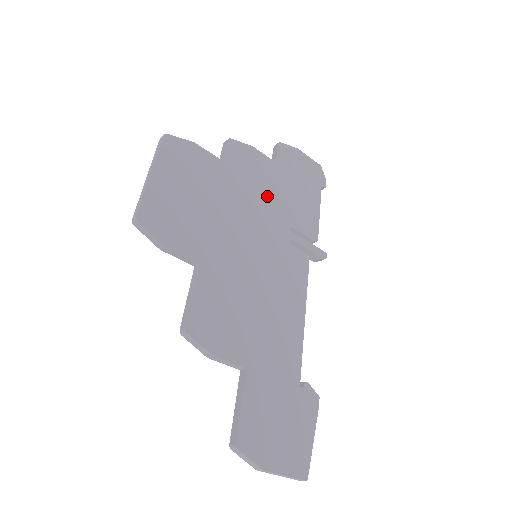
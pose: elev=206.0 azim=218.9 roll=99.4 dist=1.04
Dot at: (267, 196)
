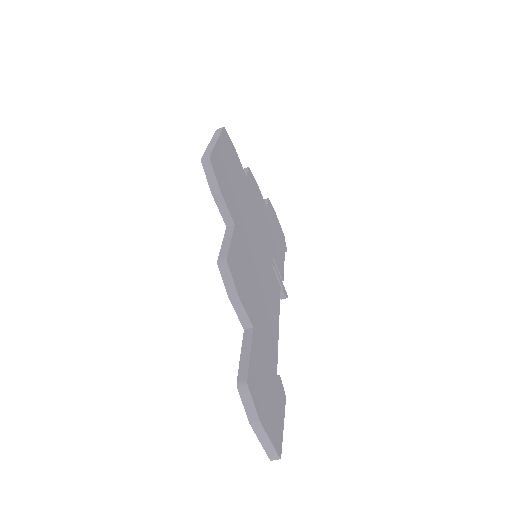
Dot at: (263, 223)
